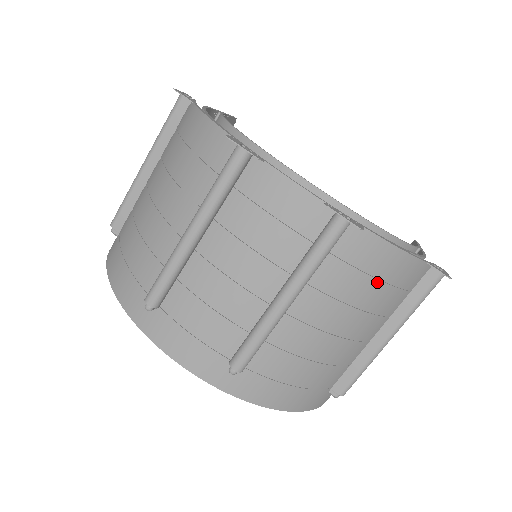
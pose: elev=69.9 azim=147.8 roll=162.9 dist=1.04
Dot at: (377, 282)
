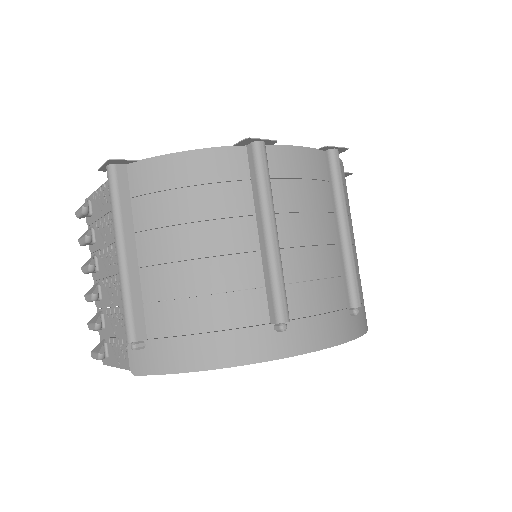
Dot at: (347, 193)
